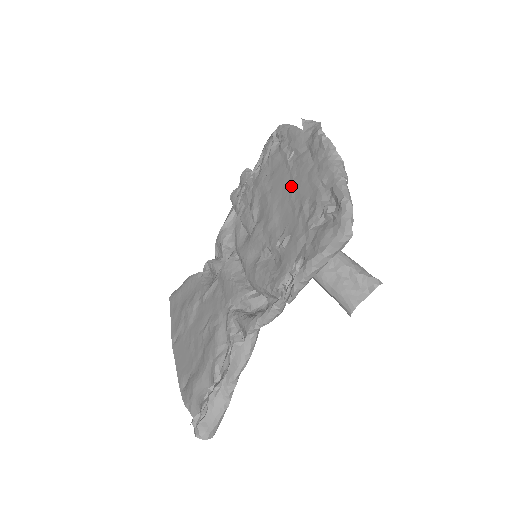
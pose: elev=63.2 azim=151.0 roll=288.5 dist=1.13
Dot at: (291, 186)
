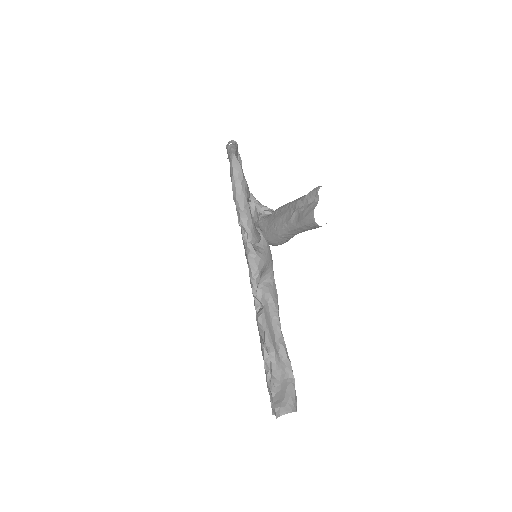
Dot at: occluded
